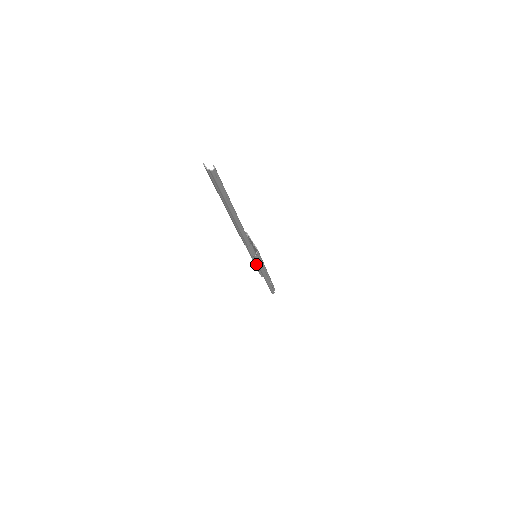
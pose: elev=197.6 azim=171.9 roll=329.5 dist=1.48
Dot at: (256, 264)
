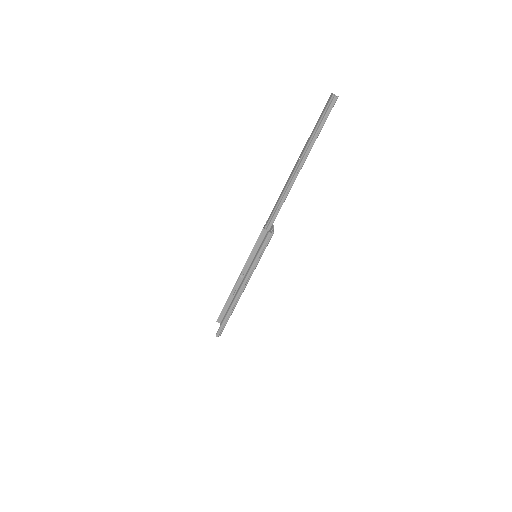
Dot at: (234, 288)
